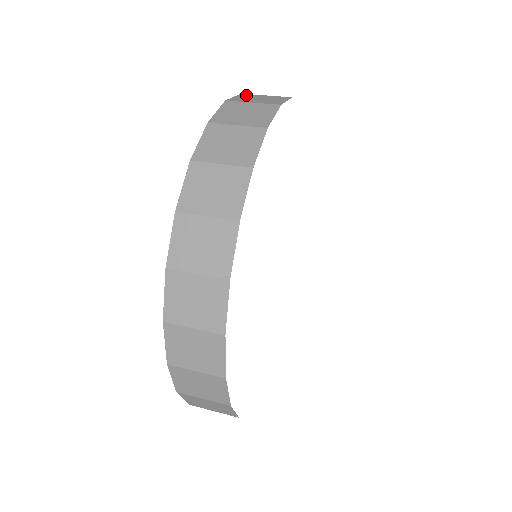
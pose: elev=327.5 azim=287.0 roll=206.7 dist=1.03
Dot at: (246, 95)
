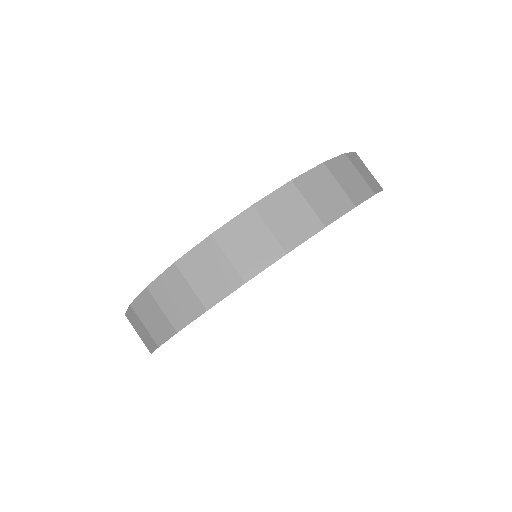
Dot at: (289, 192)
